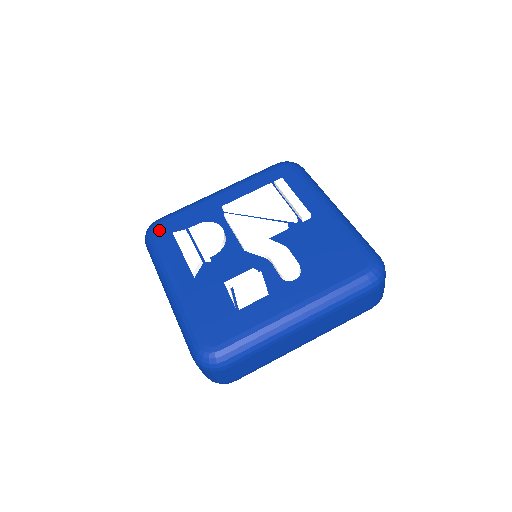
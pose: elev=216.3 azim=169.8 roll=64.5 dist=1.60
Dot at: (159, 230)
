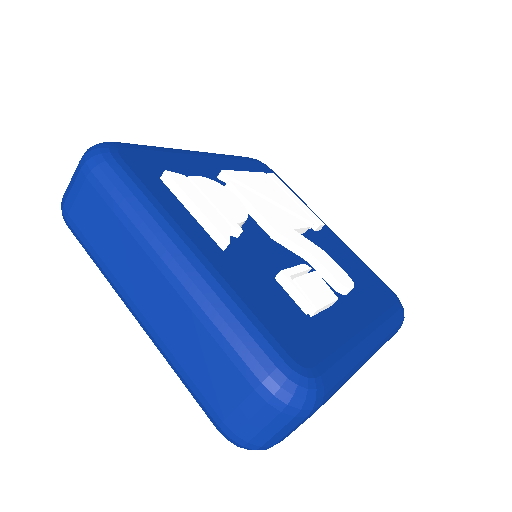
Dot at: (128, 157)
